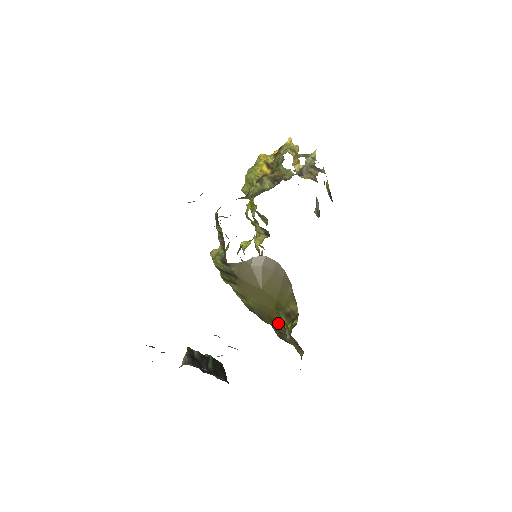
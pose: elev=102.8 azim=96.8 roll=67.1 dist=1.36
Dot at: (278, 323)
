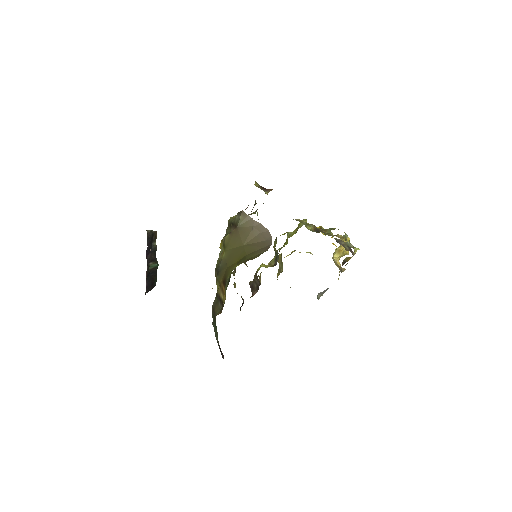
Dot at: (228, 276)
